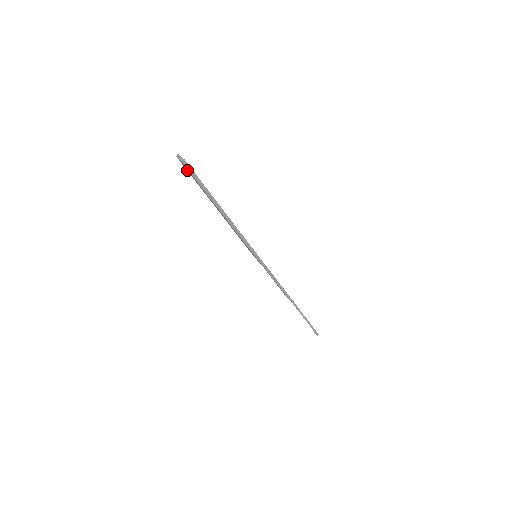
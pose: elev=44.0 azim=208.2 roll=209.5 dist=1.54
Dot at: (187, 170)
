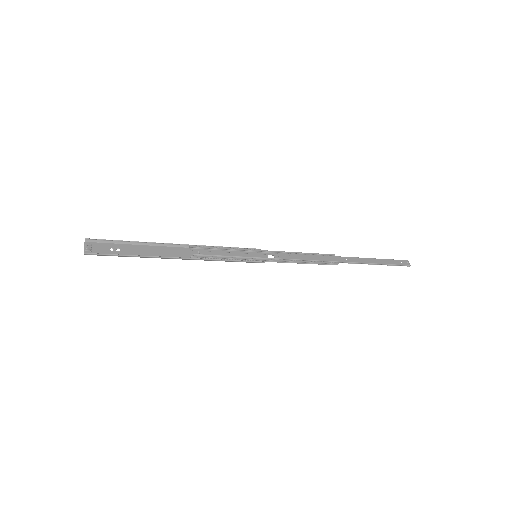
Dot at: (104, 248)
